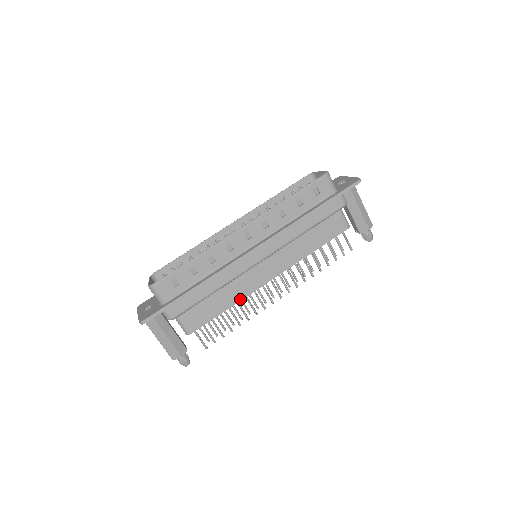
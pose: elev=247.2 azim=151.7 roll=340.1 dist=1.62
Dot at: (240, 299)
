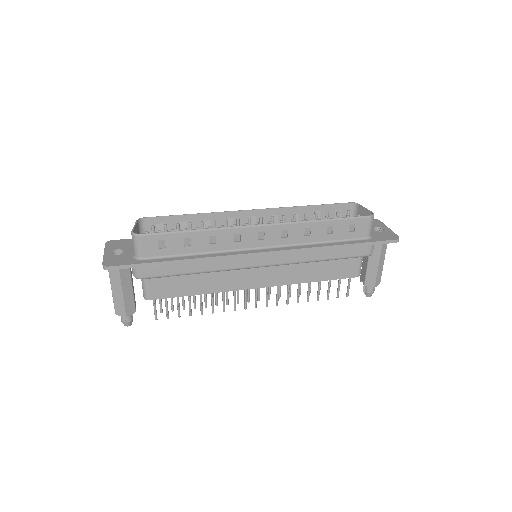
Dot at: (217, 291)
